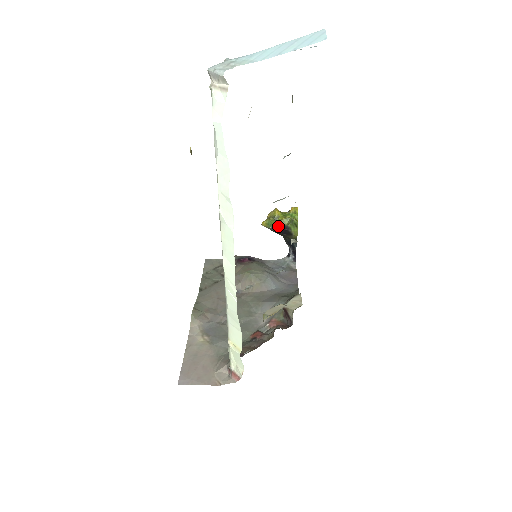
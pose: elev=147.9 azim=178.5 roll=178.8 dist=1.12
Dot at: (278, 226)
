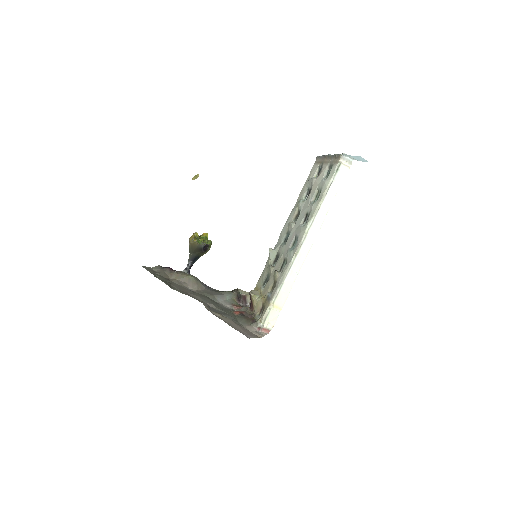
Dot at: (206, 244)
